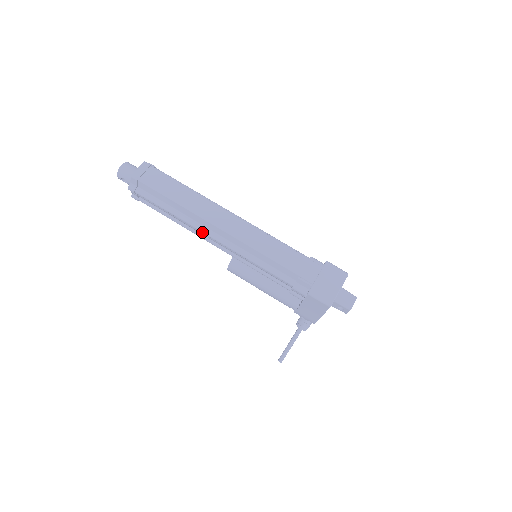
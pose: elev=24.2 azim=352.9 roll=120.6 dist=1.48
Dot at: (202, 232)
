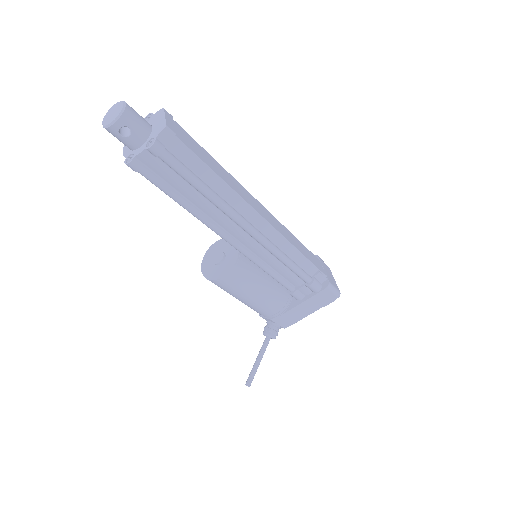
Dot at: (240, 222)
